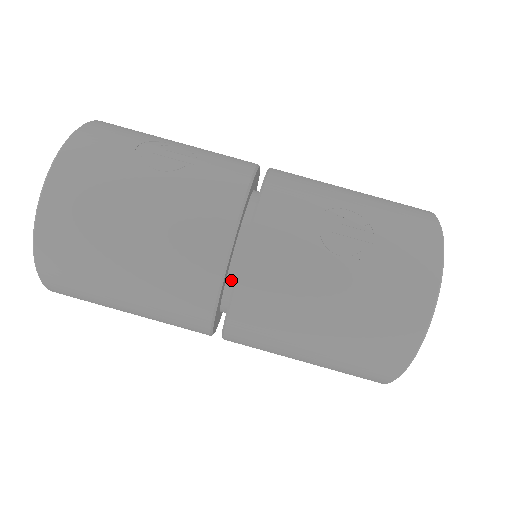
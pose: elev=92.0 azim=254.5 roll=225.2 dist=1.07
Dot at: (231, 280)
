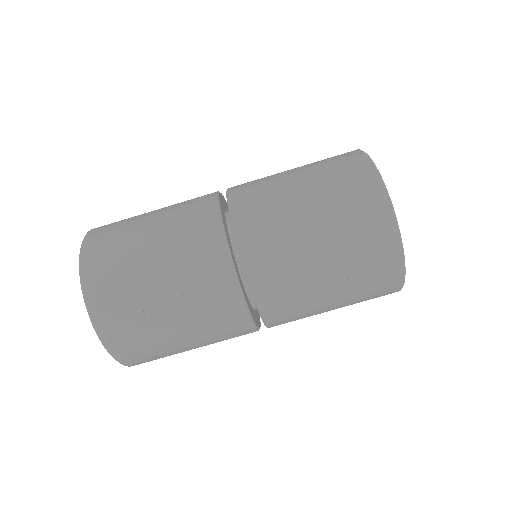
Dot at: occluded
